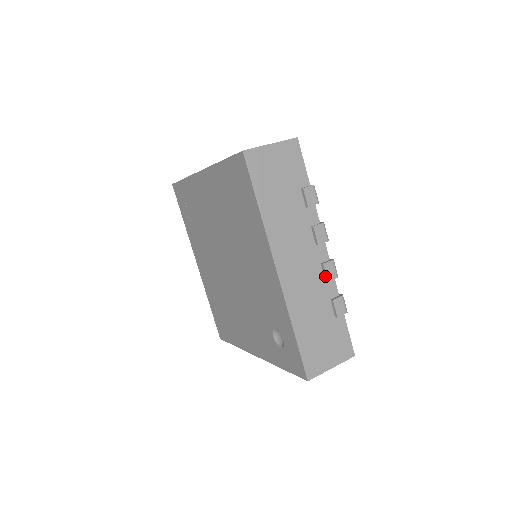
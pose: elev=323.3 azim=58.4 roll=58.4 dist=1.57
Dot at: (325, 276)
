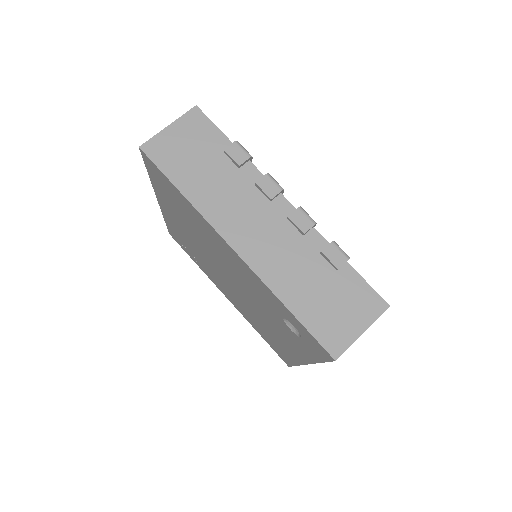
Dot at: (298, 229)
